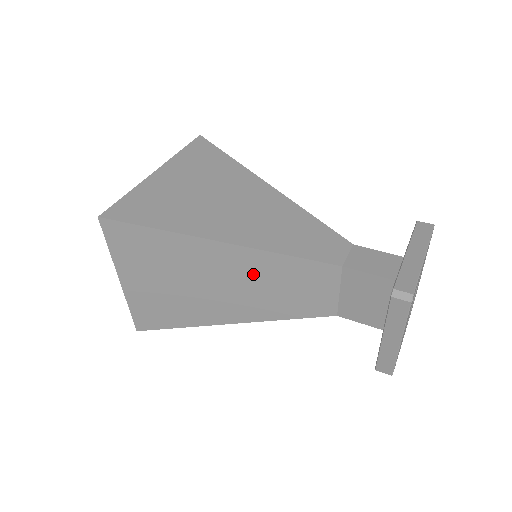
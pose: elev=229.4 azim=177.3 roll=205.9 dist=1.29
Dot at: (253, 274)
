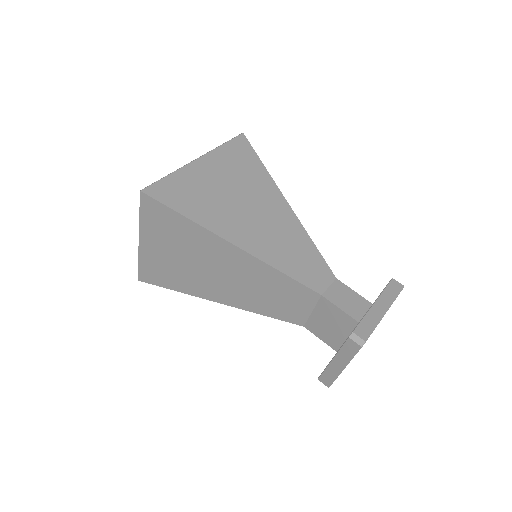
Dot at: (249, 275)
